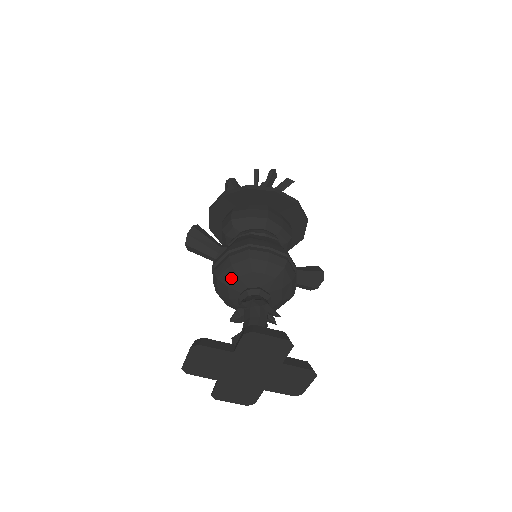
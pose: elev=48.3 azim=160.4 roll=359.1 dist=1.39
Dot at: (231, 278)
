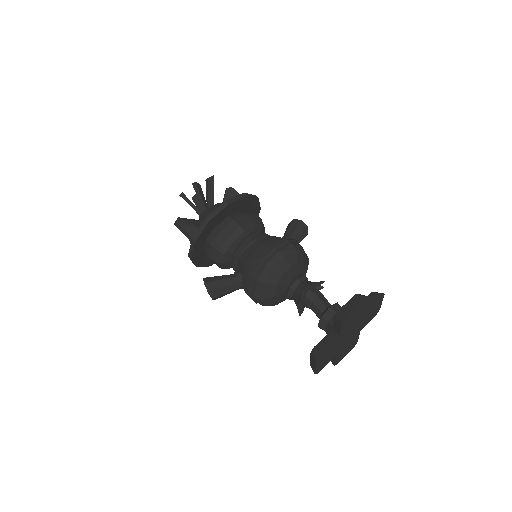
Dot at: (272, 291)
